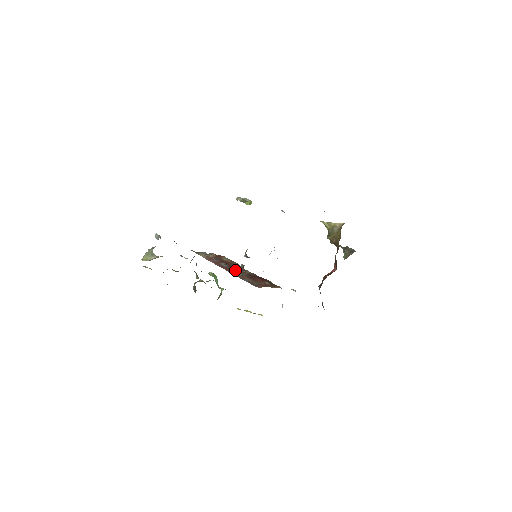
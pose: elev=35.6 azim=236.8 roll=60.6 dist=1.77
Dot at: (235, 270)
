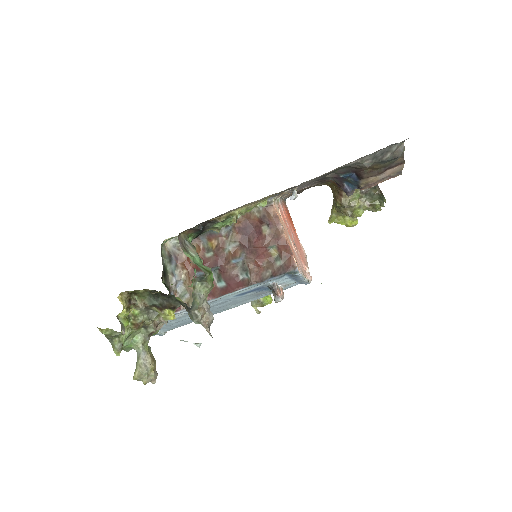
Dot at: (236, 274)
